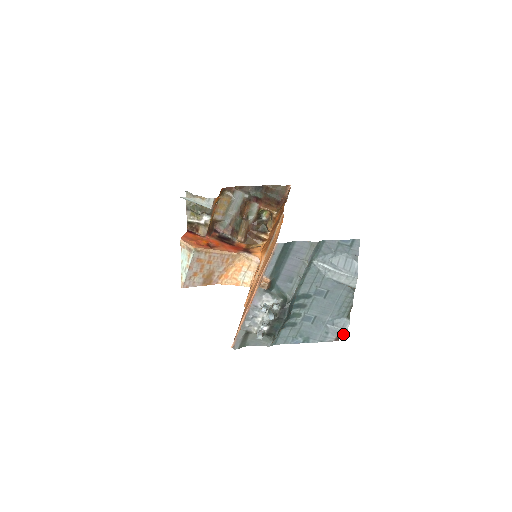
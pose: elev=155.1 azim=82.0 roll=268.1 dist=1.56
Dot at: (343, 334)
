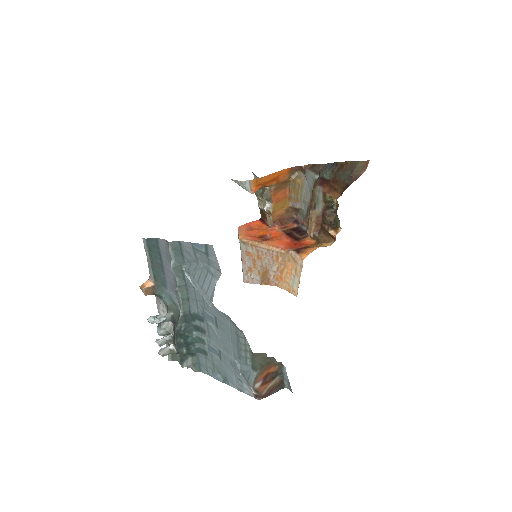
Dot at: (252, 391)
